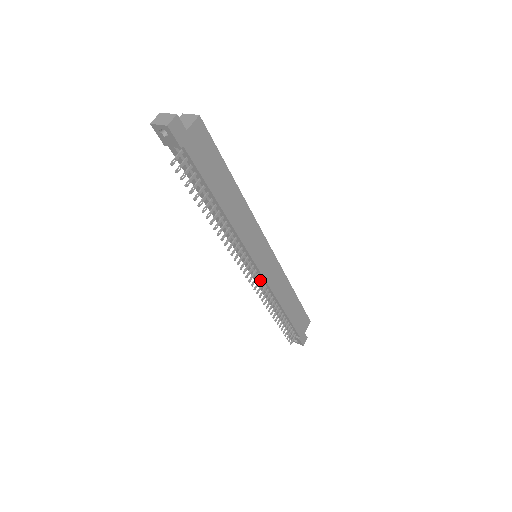
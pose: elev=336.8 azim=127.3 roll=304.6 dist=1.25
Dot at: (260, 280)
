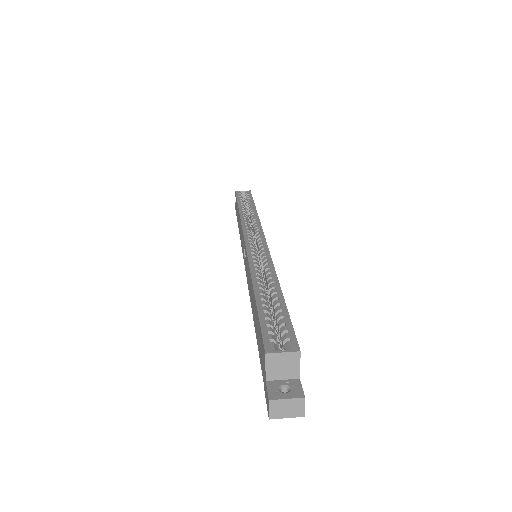
Dot at: occluded
